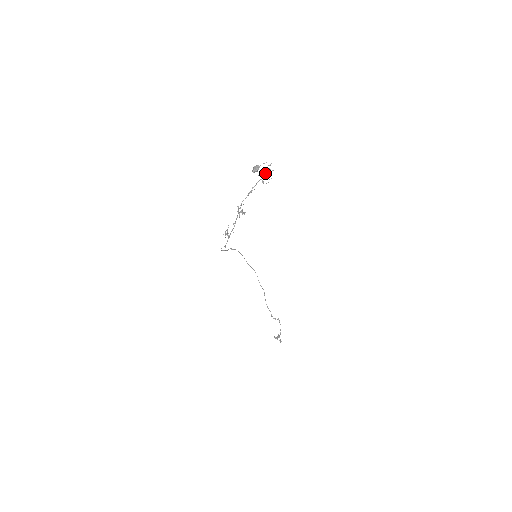
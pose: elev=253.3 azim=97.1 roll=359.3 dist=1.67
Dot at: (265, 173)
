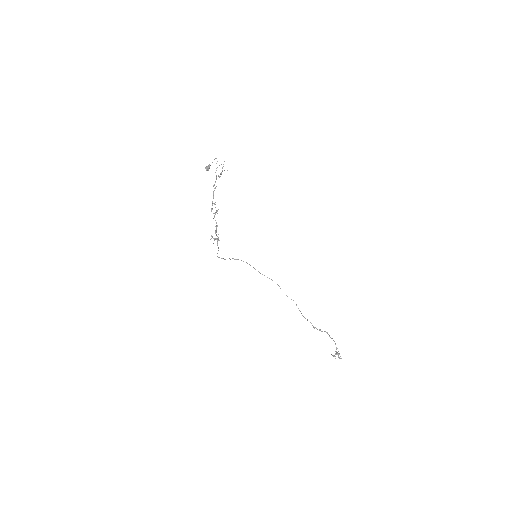
Dot at: occluded
